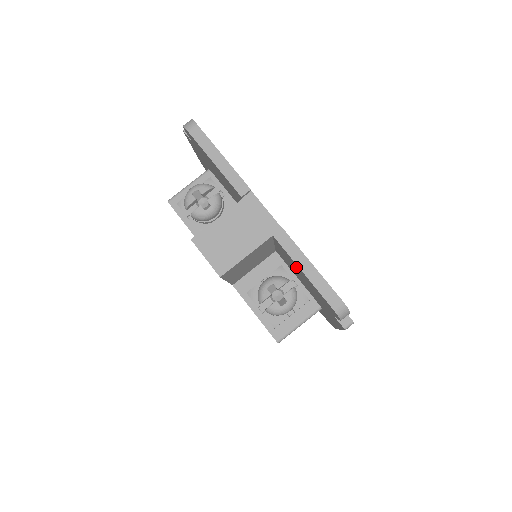
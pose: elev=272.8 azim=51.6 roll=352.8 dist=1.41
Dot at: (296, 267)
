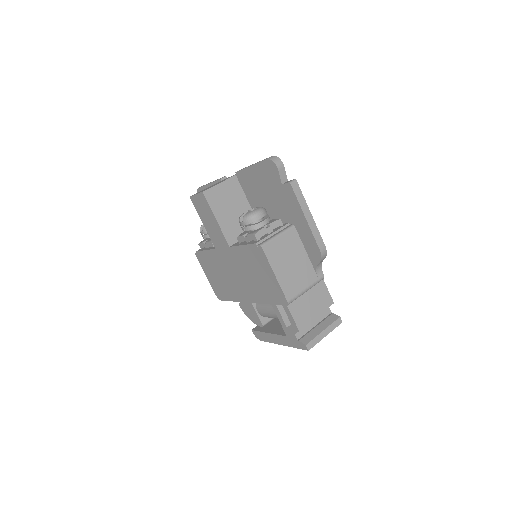
Dot at: (252, 179)
